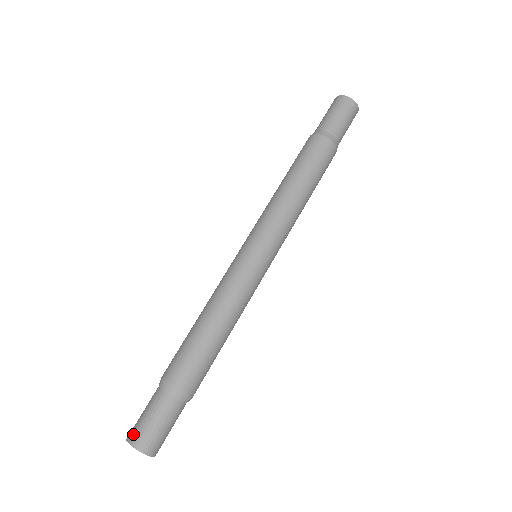
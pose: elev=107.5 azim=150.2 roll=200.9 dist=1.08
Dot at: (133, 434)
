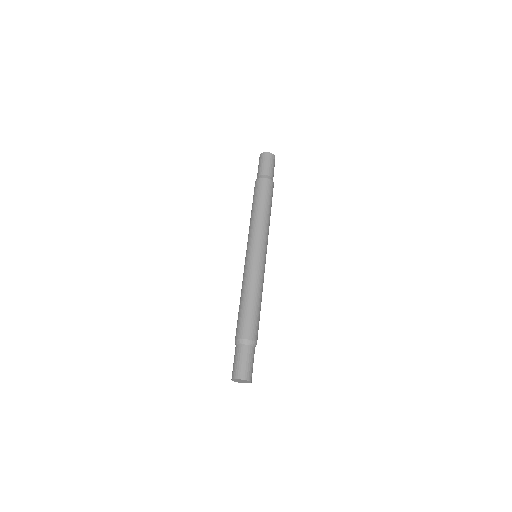
Dot at: (241, 374)
